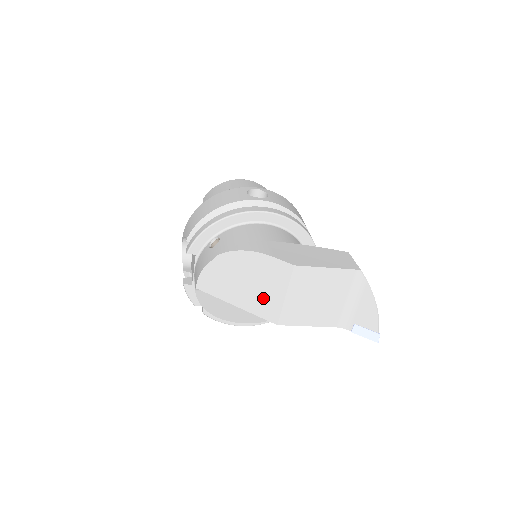
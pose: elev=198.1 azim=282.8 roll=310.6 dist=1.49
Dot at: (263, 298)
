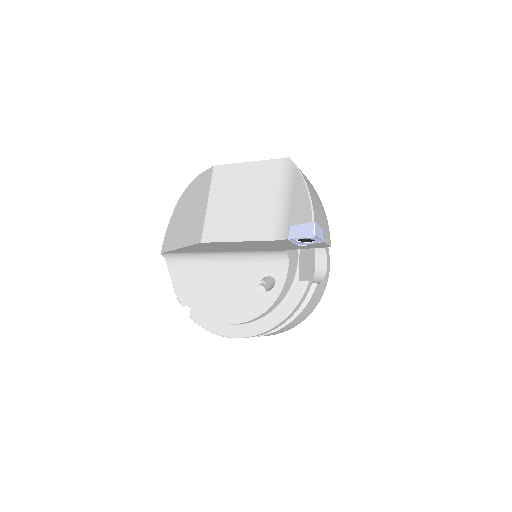
Dot at: (195, 221)
